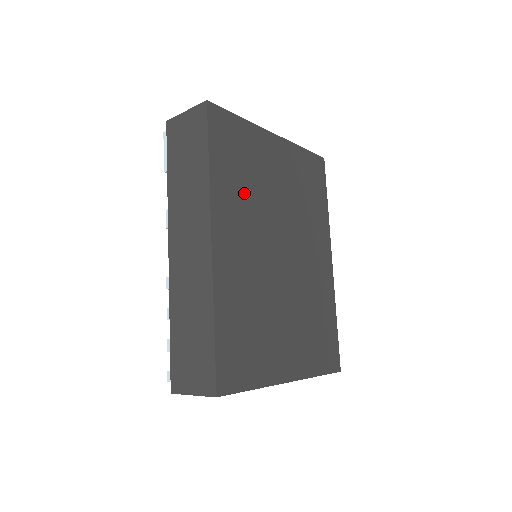
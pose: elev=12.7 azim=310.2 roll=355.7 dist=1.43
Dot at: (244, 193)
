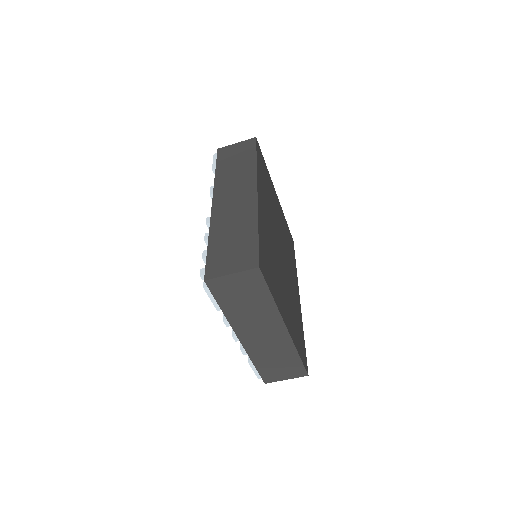
Dot at: (267, 195)
